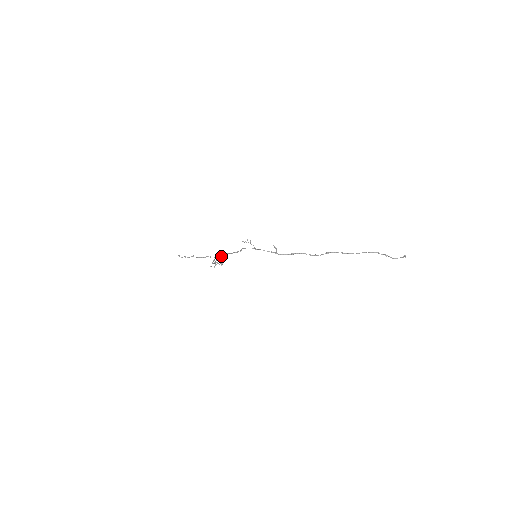
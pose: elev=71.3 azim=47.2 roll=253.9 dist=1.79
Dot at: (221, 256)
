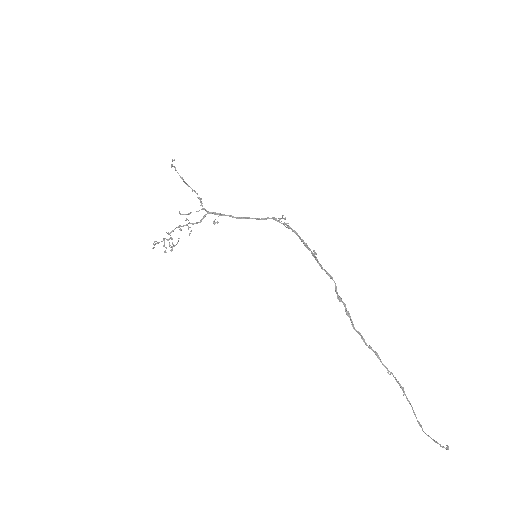
Dot at: (215, 214)
